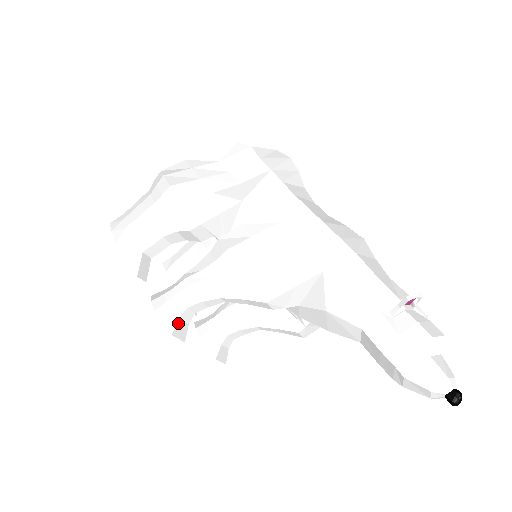
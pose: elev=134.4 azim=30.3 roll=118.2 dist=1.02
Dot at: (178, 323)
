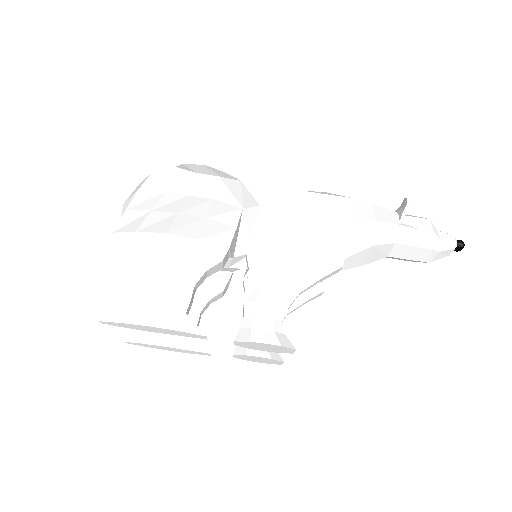
Dot at: (287, 339)
